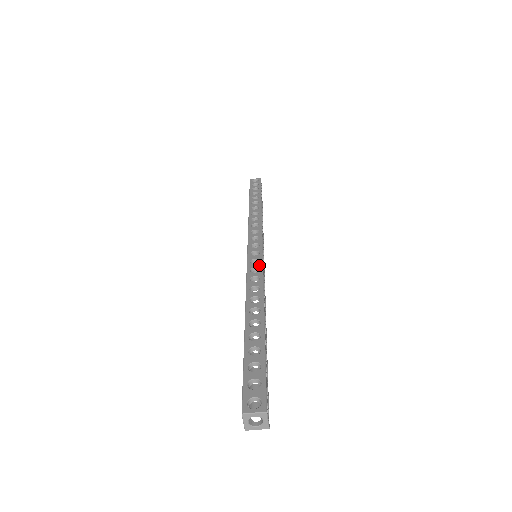
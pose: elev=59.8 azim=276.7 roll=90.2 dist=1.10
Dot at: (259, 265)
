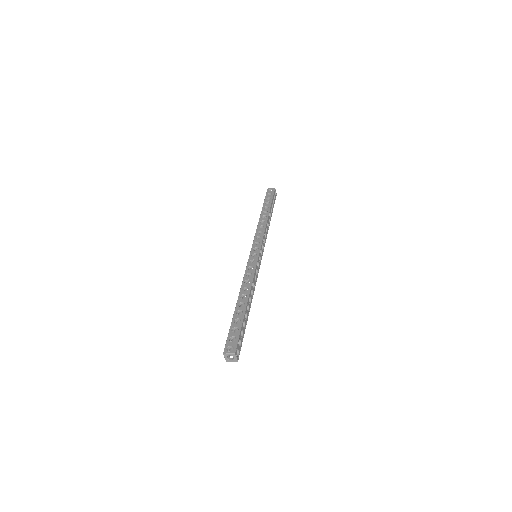
Dot at: (254, 264)
